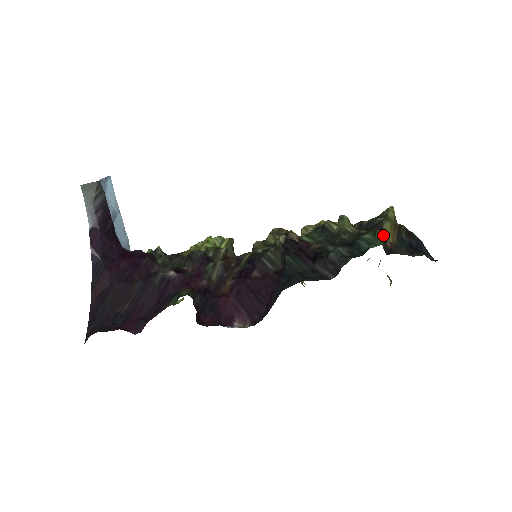
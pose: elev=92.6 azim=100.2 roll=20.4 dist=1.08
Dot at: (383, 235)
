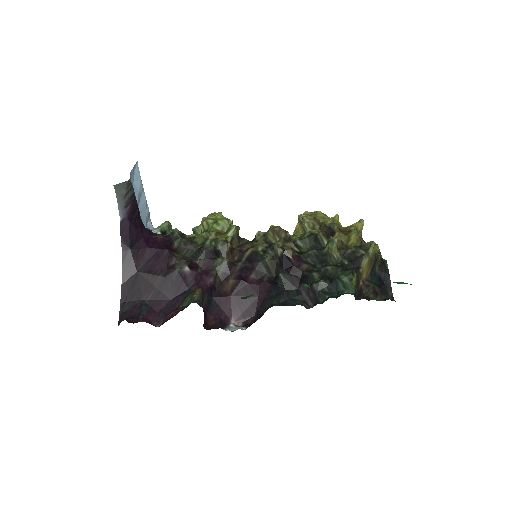
Dot at: (359, 273)
